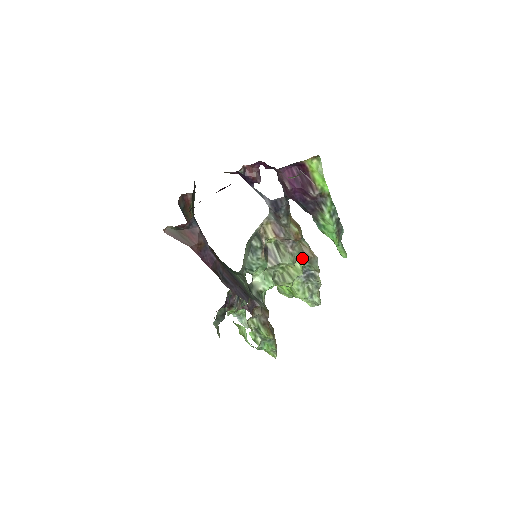
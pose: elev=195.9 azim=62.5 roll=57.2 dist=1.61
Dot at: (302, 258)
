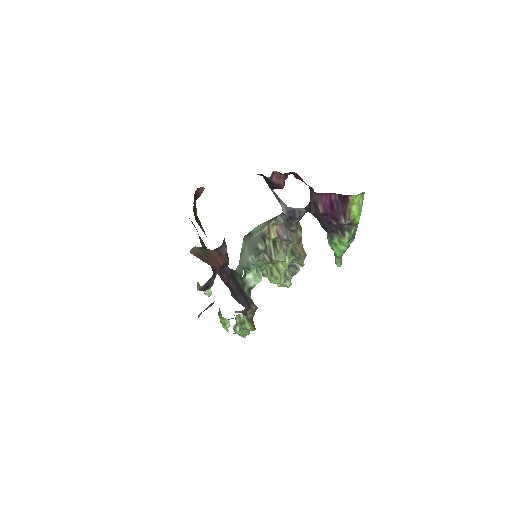
Dot at: (293, 255)
